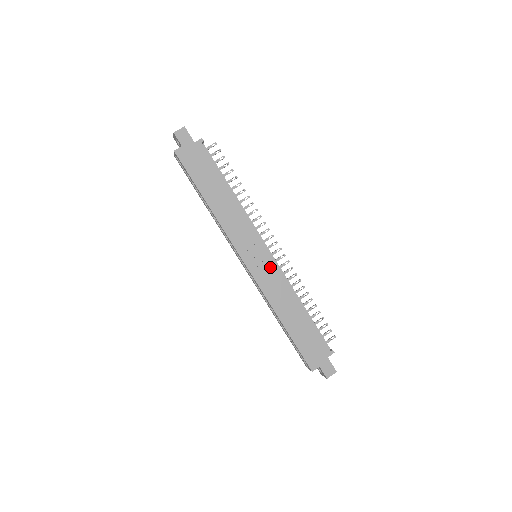
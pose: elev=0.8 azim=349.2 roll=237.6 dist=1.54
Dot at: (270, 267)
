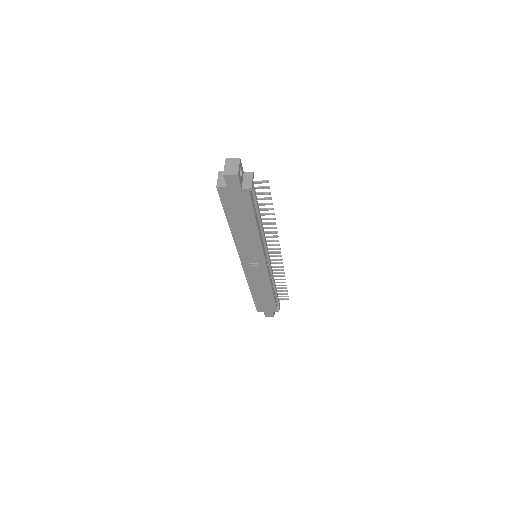
Dot at: (261, 271)
